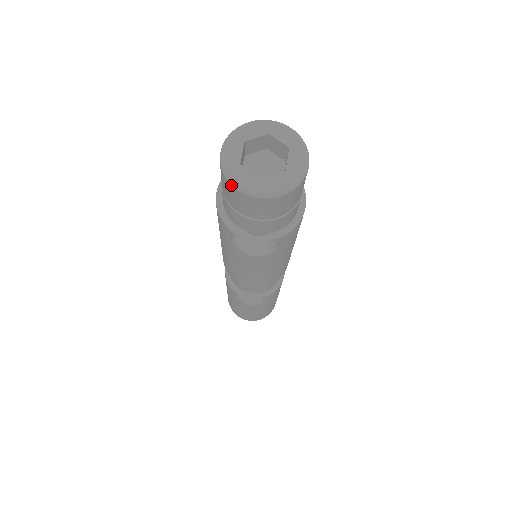
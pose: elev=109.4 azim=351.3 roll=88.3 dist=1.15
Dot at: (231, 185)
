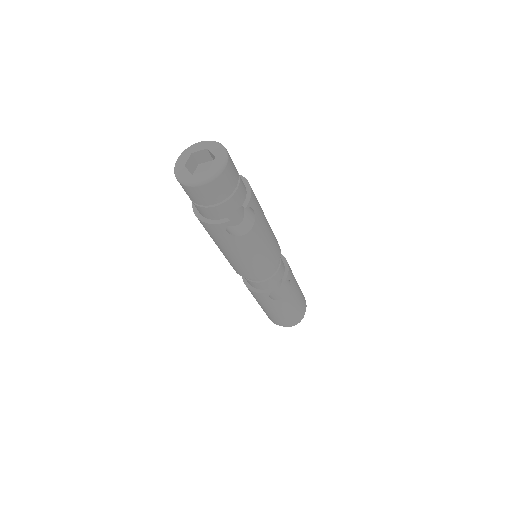
Dot at: (198, 187)
